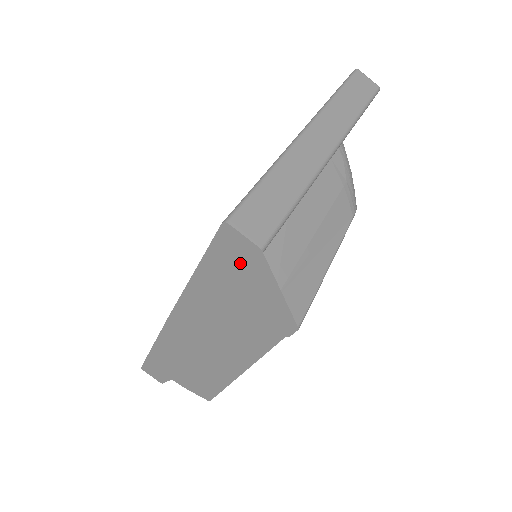
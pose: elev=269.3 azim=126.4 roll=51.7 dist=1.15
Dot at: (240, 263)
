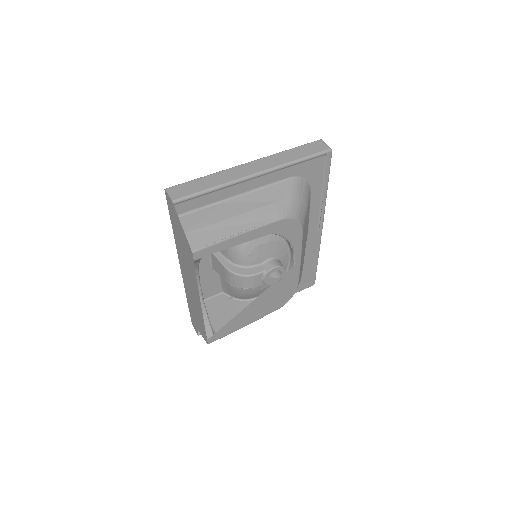
Dot at: (173, 213)
